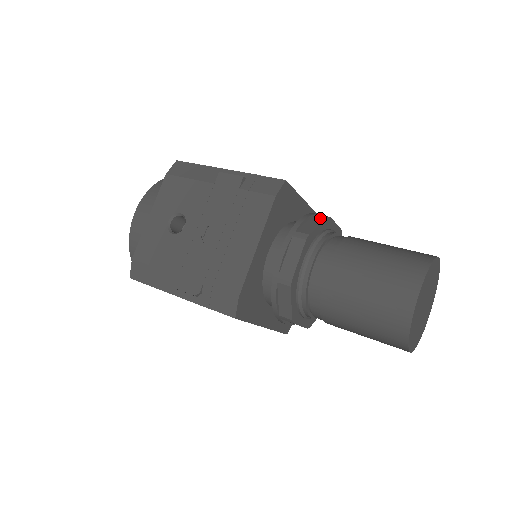
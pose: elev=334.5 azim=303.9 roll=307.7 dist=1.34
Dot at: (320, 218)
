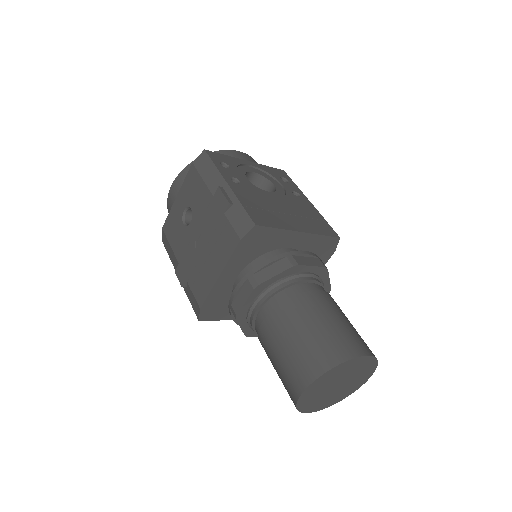
Dot at: (285, 265)
